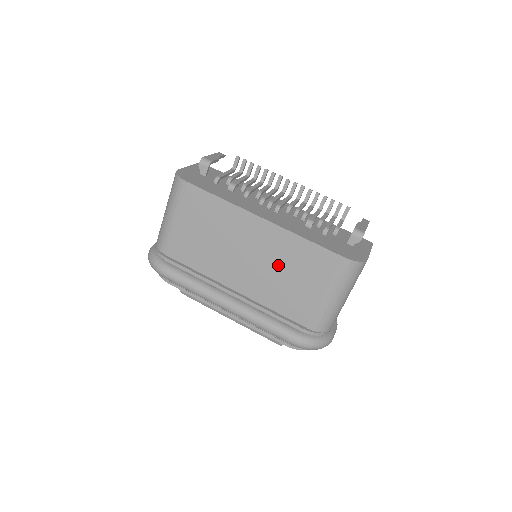
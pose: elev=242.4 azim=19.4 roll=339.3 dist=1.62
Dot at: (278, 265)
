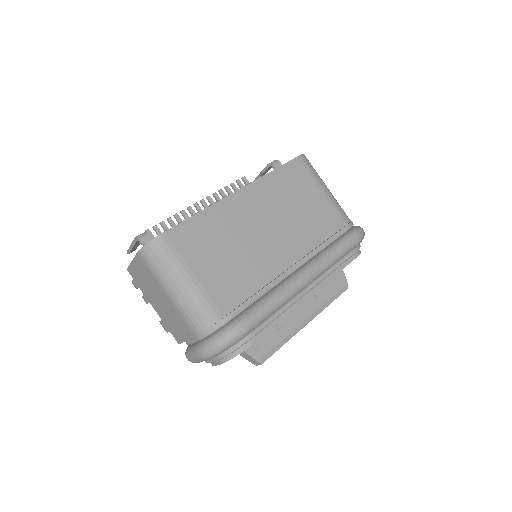
Dot at: (284, 208)
